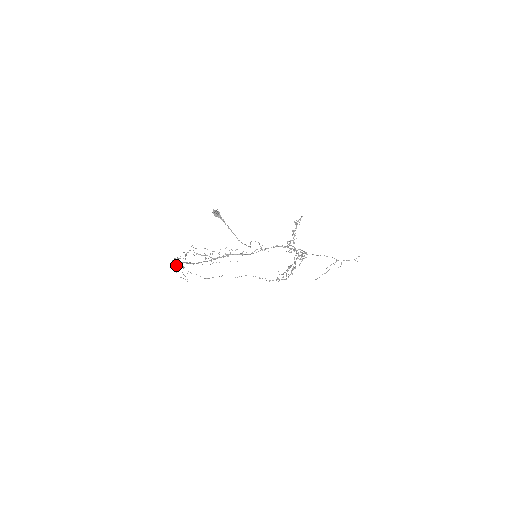
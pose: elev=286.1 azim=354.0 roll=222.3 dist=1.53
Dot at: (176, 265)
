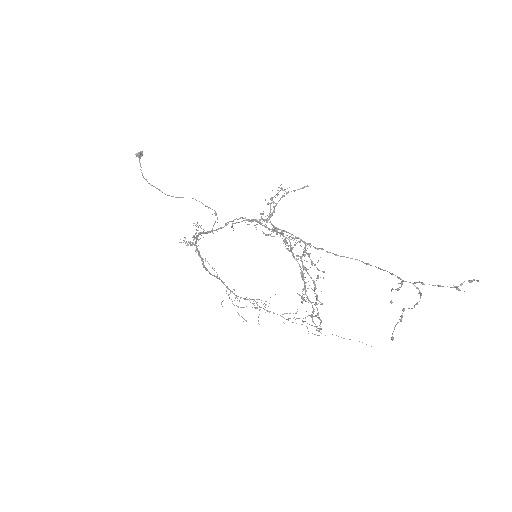
Dot at: (226, 291)
